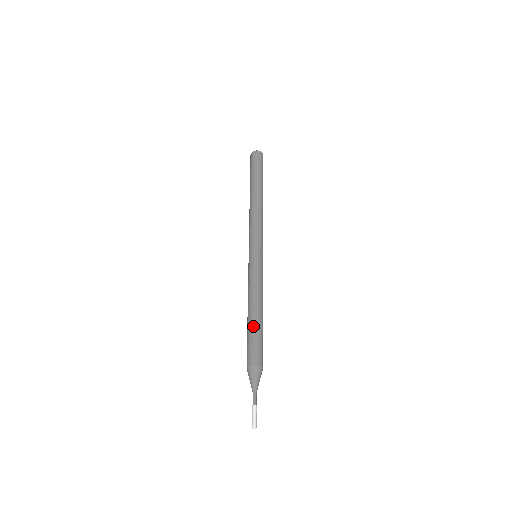
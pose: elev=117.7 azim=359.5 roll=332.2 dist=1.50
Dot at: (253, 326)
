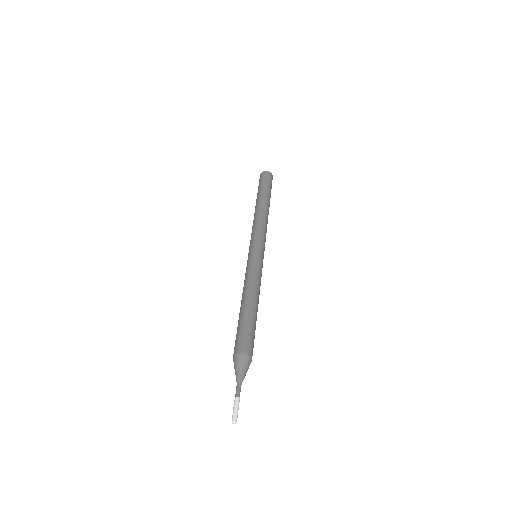
Dot at: (251, 316)
